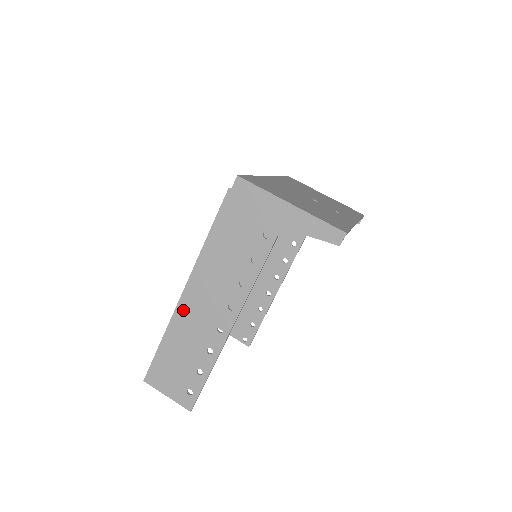
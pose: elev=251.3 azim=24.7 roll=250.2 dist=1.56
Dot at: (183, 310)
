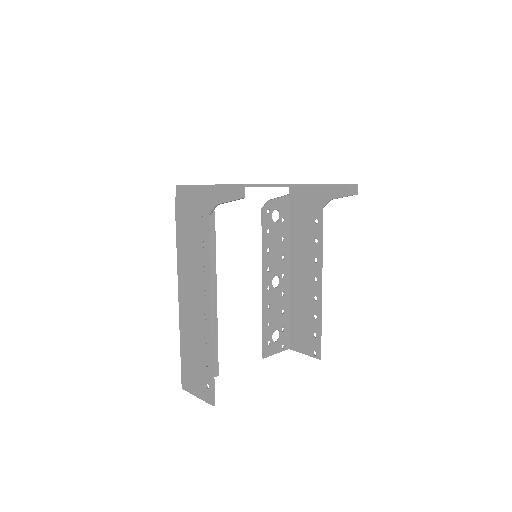
Dot at: (183, 312)
